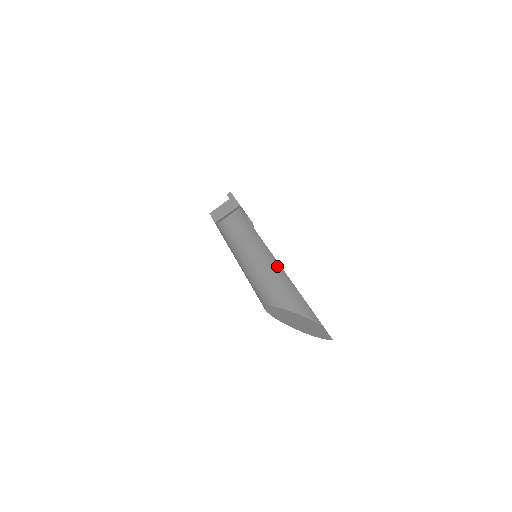
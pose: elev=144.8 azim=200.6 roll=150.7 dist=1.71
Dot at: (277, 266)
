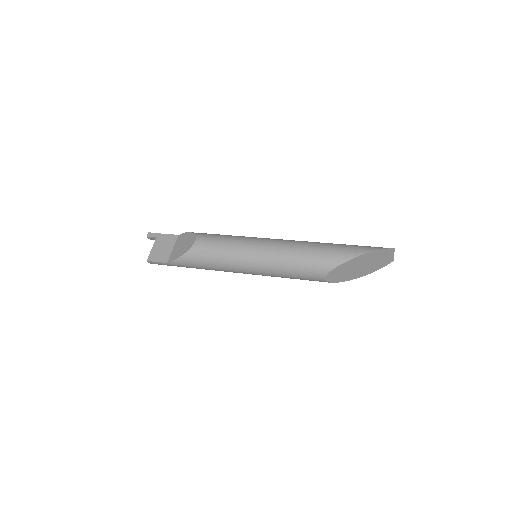
Dot at: (303, 241)
